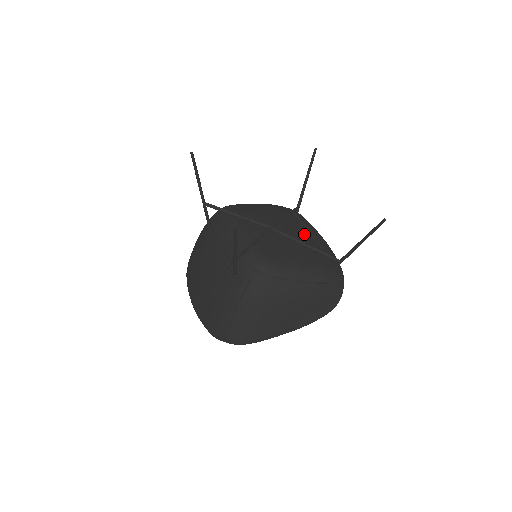
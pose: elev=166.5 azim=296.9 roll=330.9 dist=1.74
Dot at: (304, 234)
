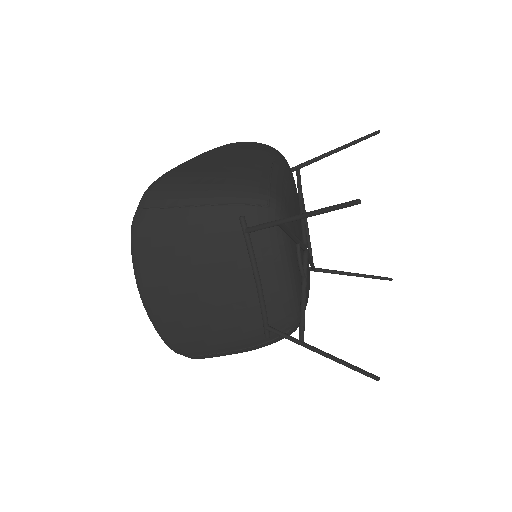
Dot at: occluded
